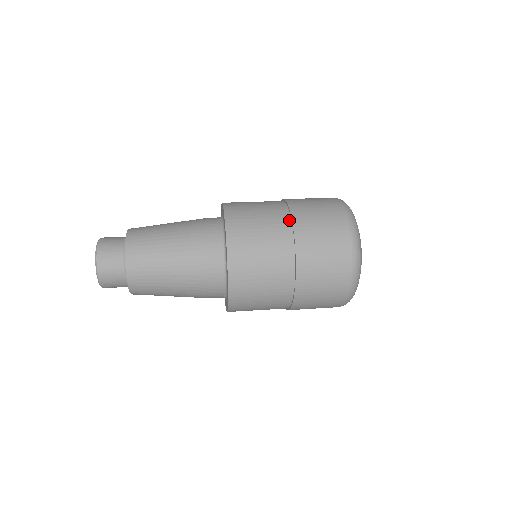
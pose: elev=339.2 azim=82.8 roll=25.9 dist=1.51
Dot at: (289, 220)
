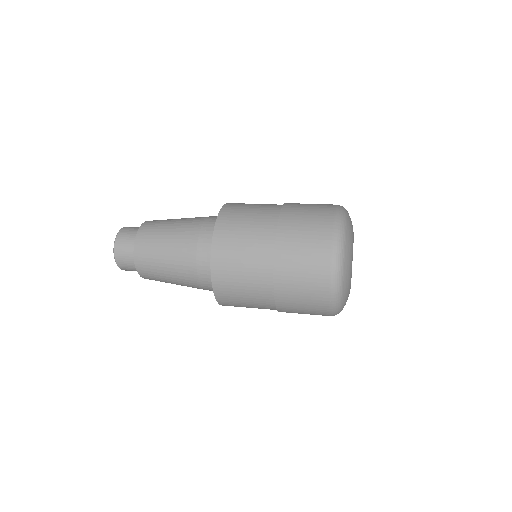
Dot at: (273, 240)
